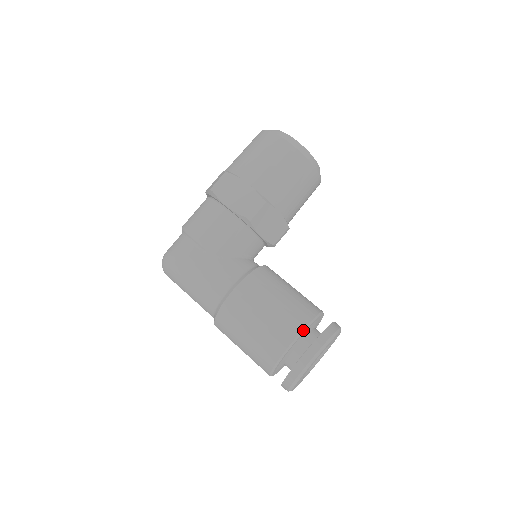
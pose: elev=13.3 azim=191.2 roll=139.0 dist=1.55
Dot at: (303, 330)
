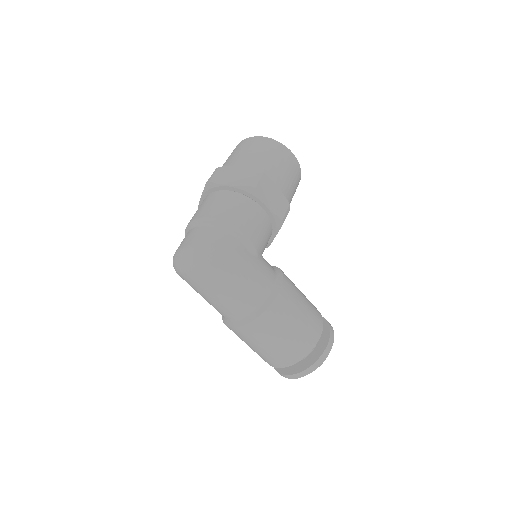
Dot at: occluded
